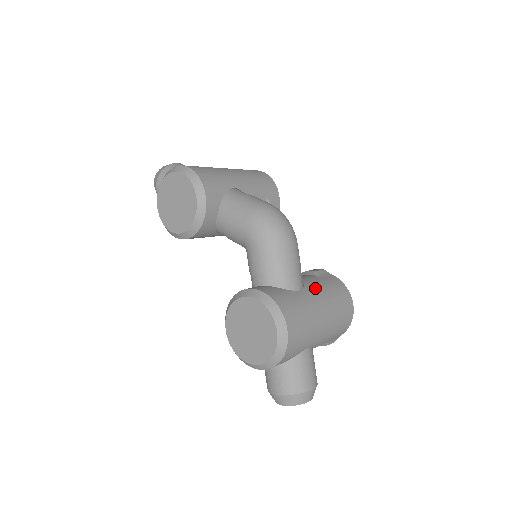
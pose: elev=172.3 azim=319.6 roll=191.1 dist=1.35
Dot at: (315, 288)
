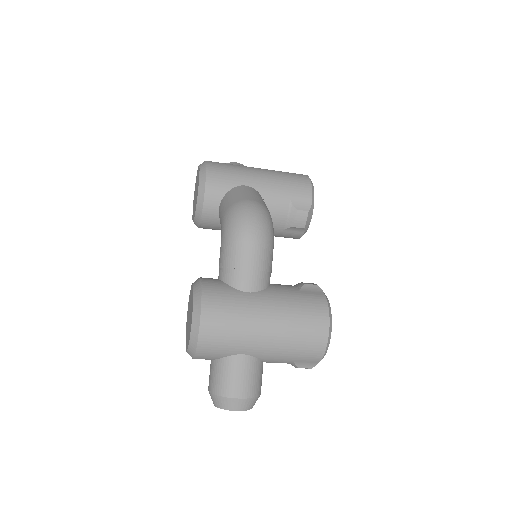
Dot at: (274, 296)
